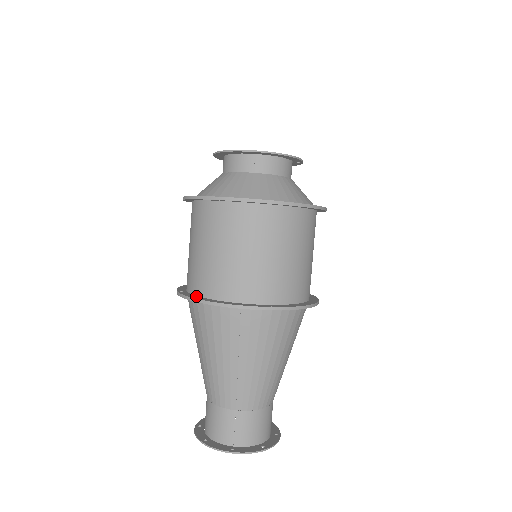
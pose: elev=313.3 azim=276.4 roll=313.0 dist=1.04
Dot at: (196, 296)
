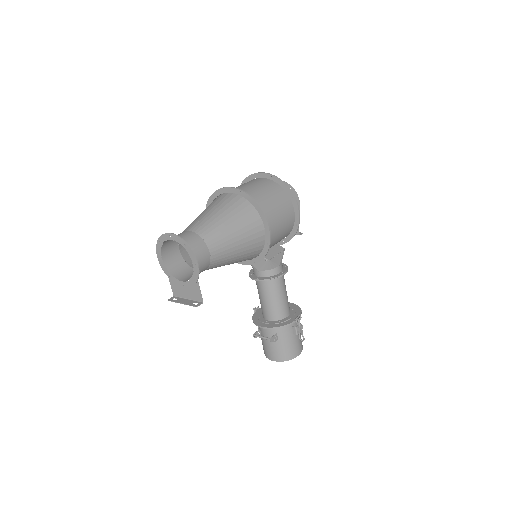
Dot at: (213, 200)
